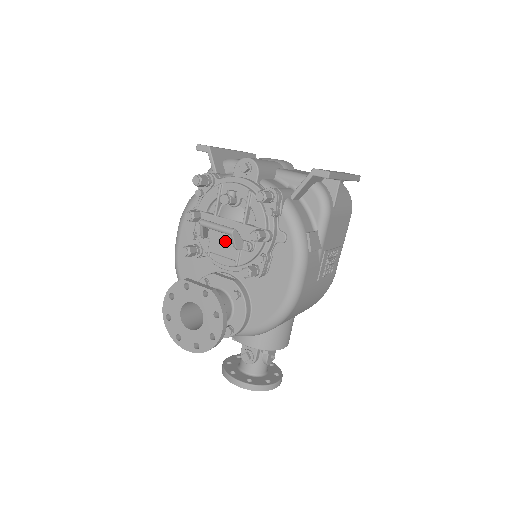
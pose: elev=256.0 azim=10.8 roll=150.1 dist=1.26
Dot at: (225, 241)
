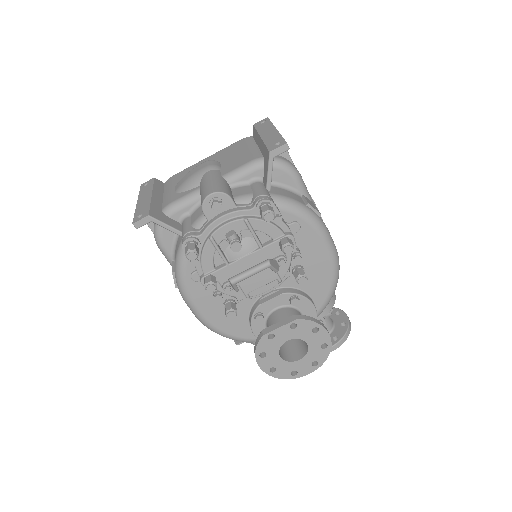
Dot at: (255, 274)
